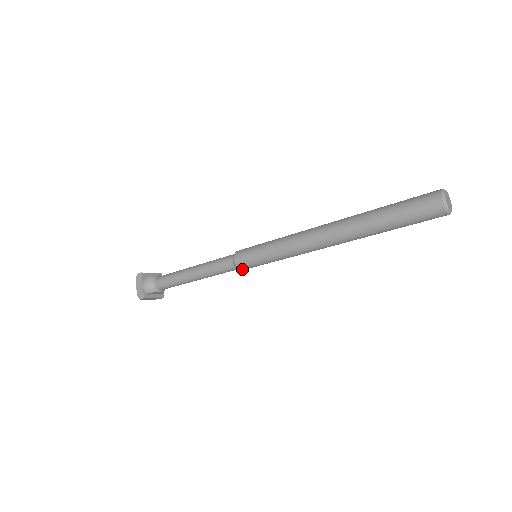
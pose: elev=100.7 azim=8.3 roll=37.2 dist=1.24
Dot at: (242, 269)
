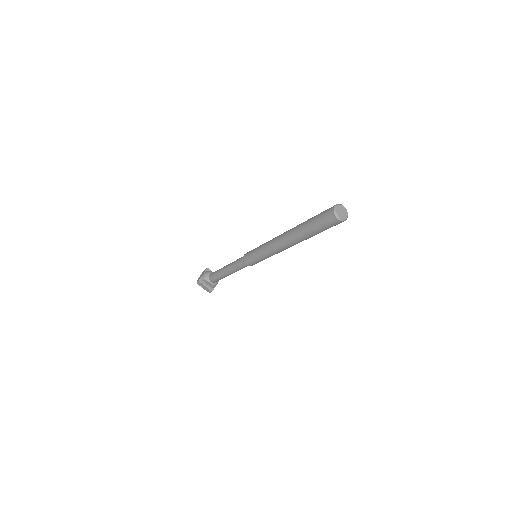
Dot at: (246, 263)
